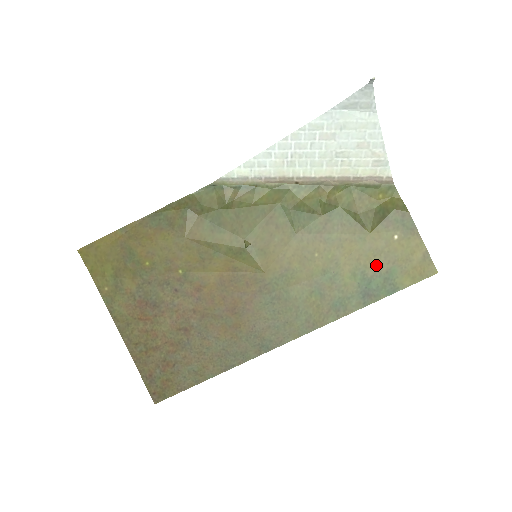
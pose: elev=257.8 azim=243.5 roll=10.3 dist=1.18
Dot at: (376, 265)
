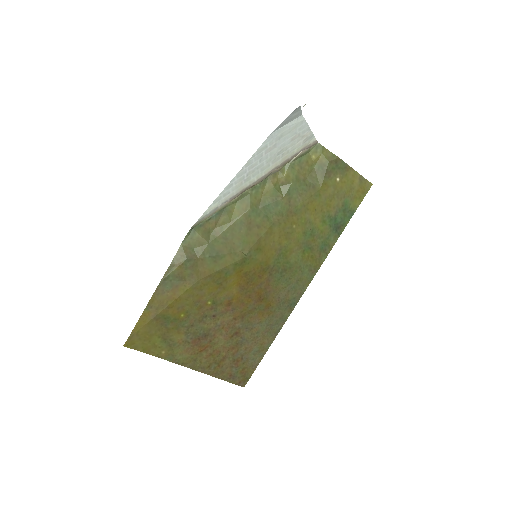
Dot at: (334, 206)
